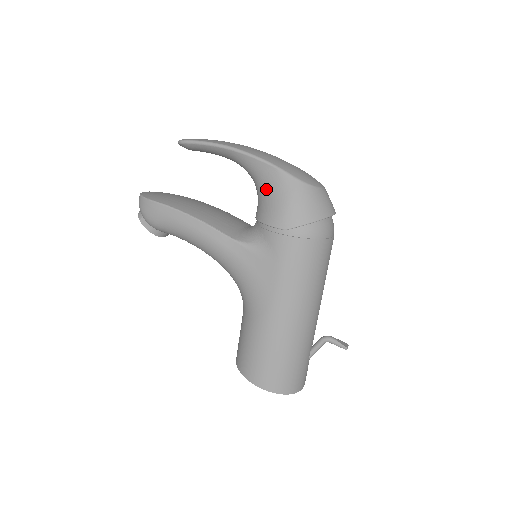
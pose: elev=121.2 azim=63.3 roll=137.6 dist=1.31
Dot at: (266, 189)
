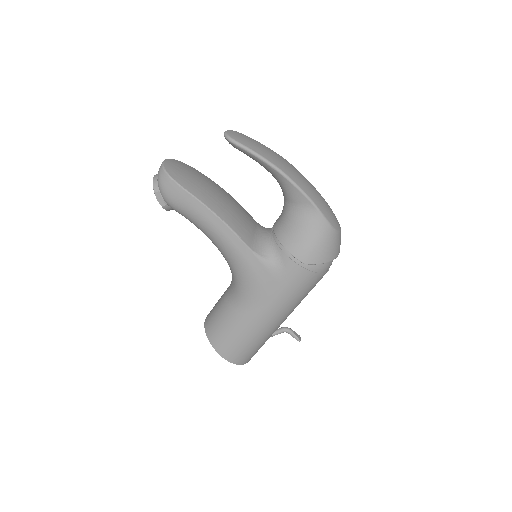
Dot at: (299, 220)
